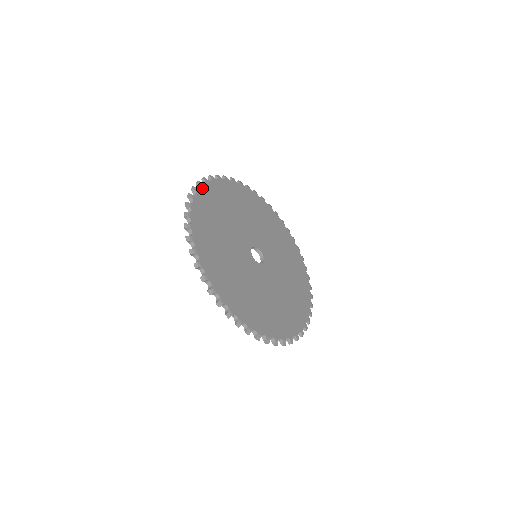
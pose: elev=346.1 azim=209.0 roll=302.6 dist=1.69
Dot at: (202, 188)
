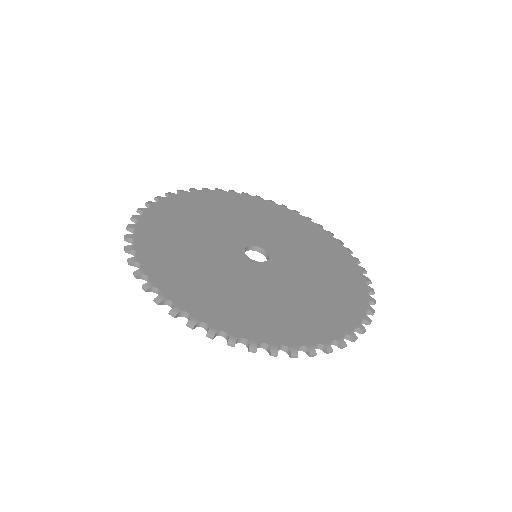
Dot at: (136, 239)
